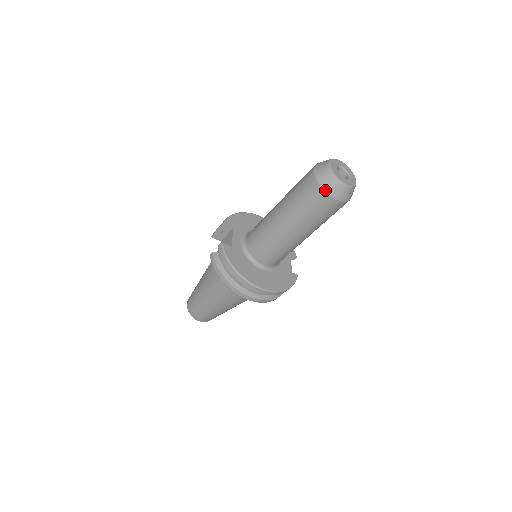
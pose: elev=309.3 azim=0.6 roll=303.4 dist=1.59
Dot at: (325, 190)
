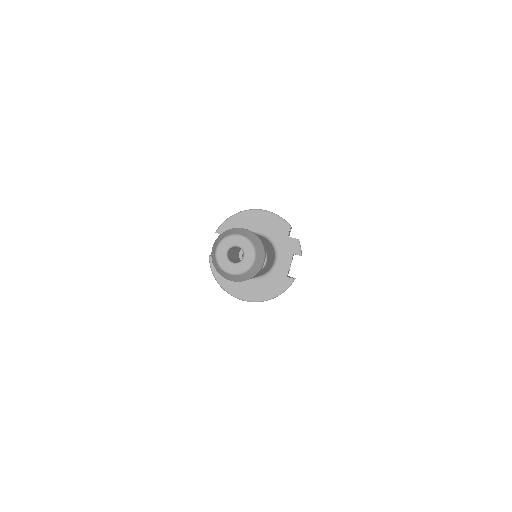
Dot at: occluded
